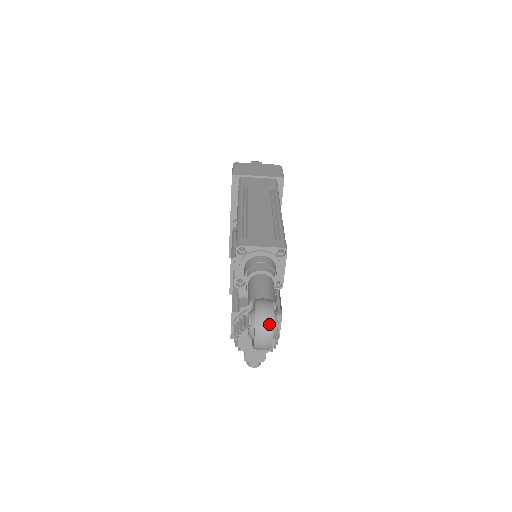
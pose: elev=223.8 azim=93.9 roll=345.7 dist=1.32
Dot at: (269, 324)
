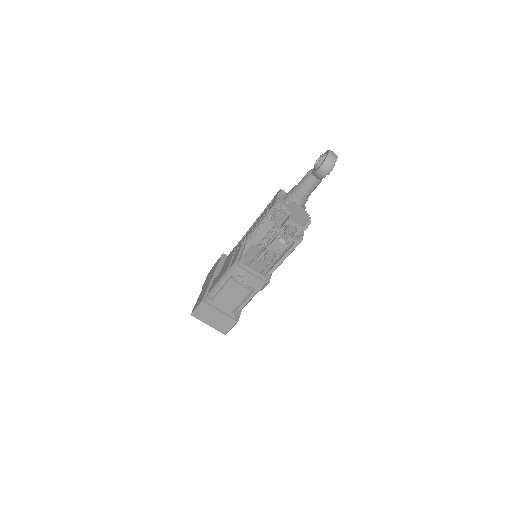
Dot at: occluded
